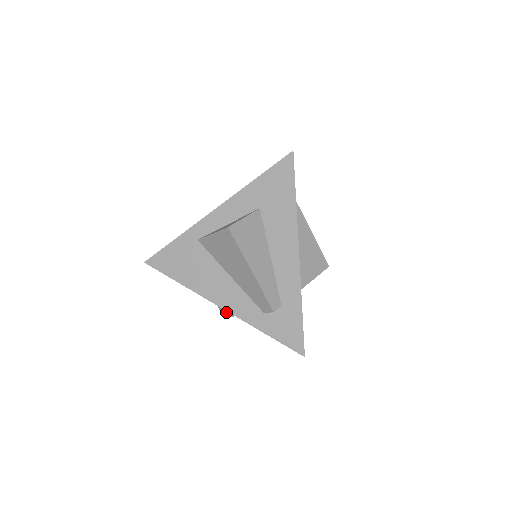
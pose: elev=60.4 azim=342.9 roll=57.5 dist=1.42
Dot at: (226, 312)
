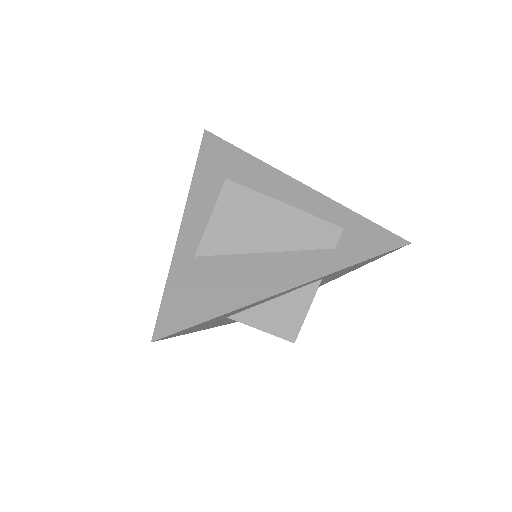
Dot at: (292, 327)
